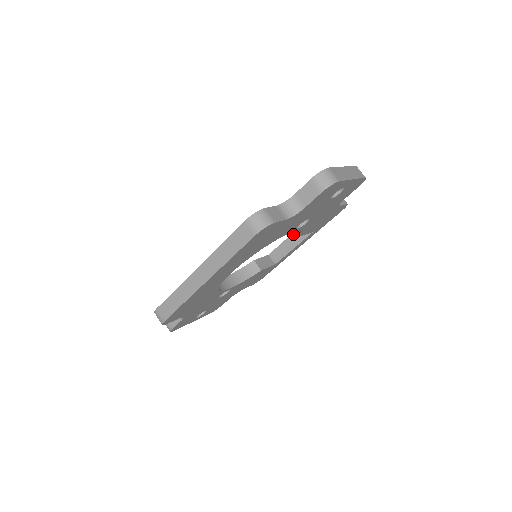
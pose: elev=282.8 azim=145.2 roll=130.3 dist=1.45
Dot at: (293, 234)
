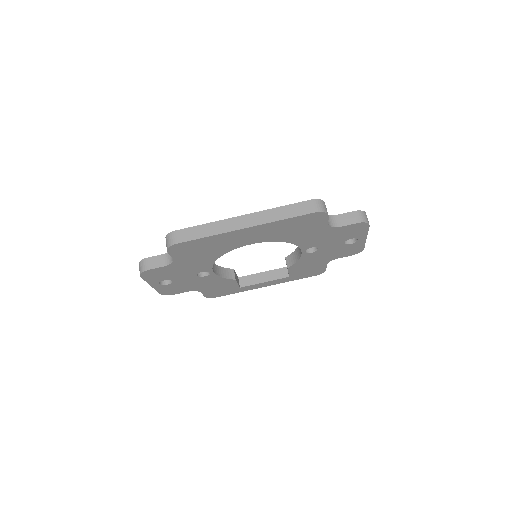
Dot at: (271, 271)
